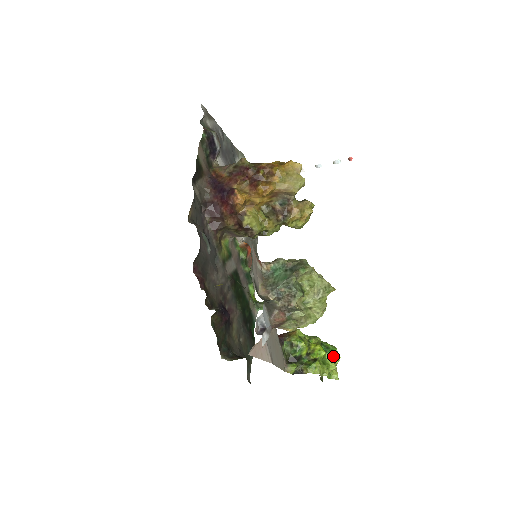
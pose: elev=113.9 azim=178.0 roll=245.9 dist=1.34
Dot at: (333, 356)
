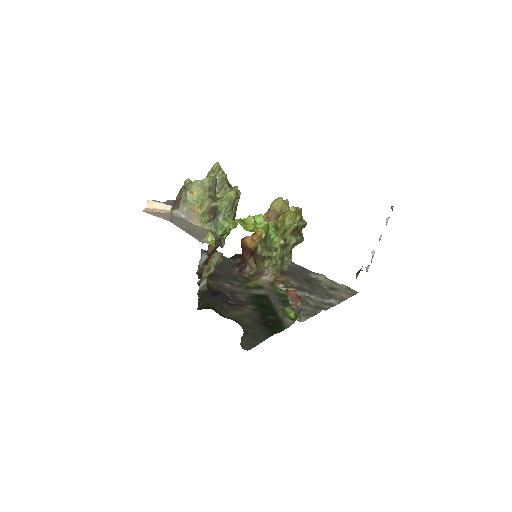
Dot at: occluded
